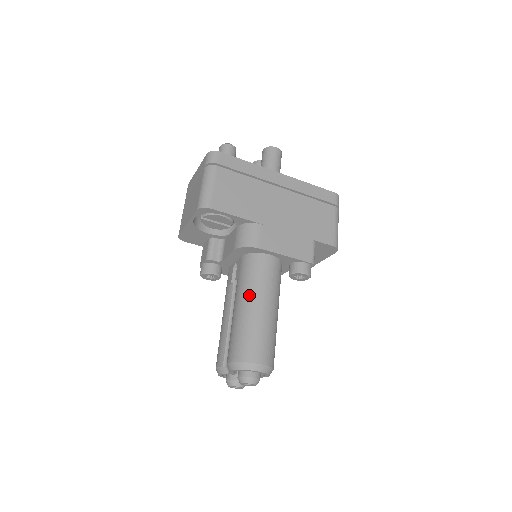
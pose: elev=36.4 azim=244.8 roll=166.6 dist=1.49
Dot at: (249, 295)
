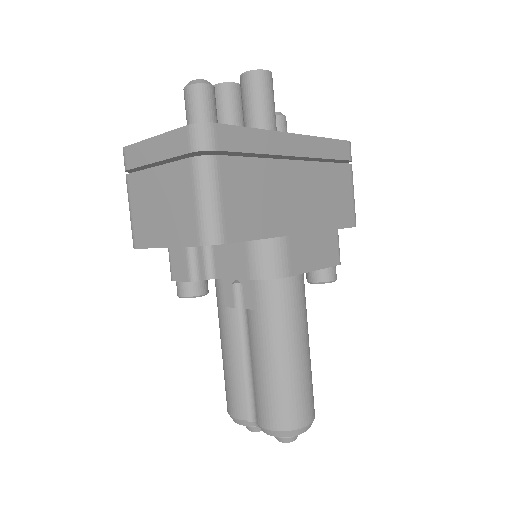
Dot at: (281, 341)
